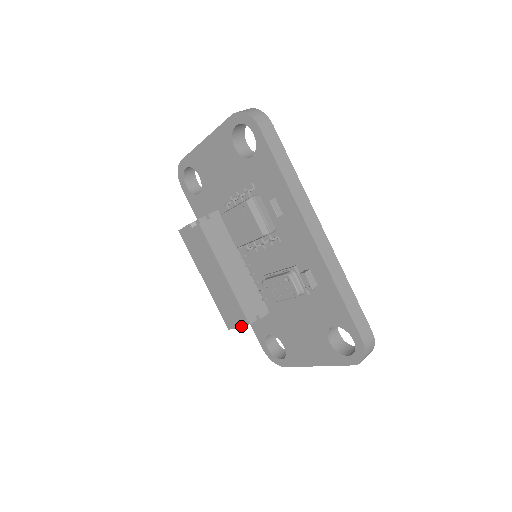
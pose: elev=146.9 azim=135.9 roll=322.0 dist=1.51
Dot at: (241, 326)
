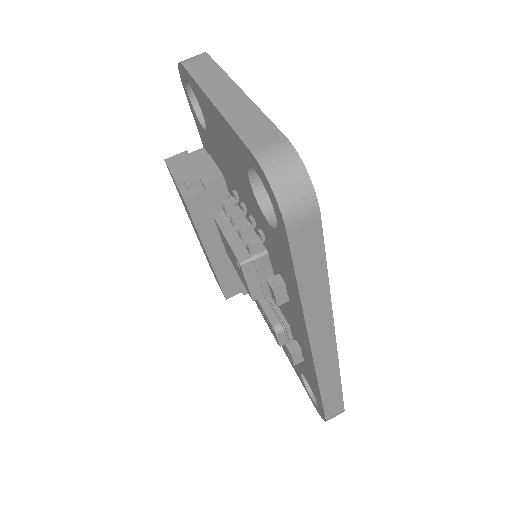
Dot at: occluded
